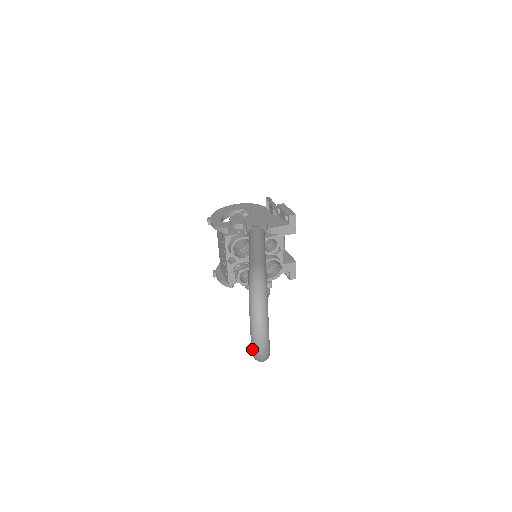
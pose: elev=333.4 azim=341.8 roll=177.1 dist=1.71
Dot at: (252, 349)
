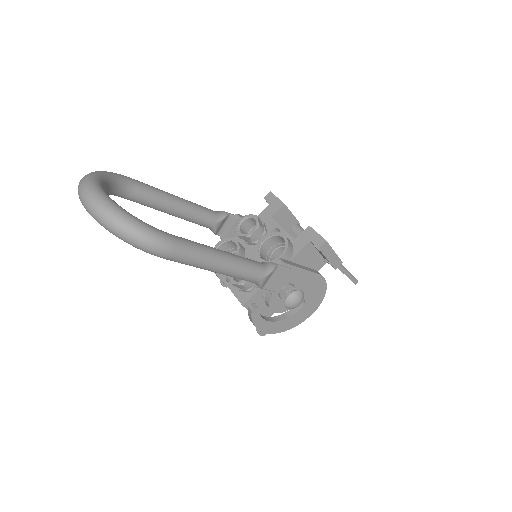
Dot at: occluded
